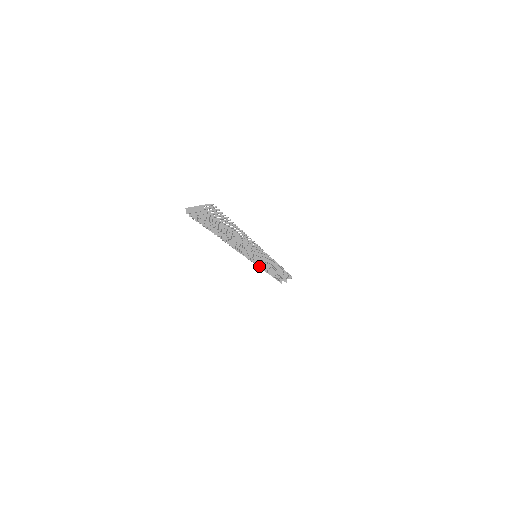
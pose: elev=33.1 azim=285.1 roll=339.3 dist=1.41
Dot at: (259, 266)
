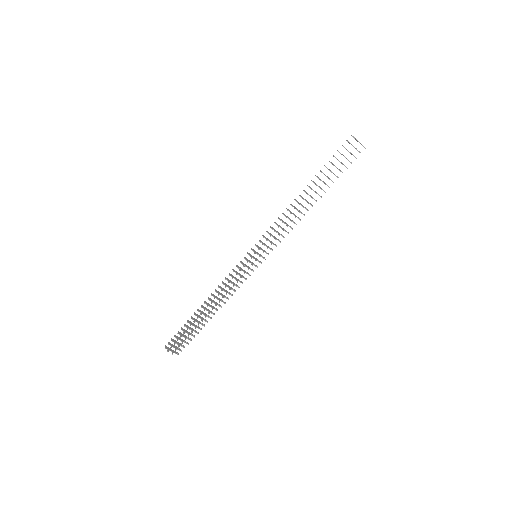
Dot at: (237, 274)
